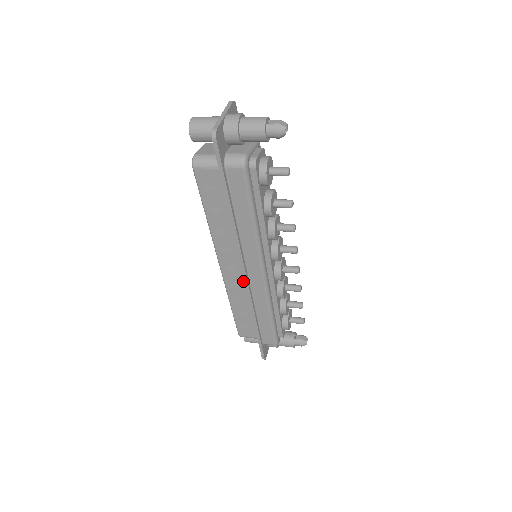
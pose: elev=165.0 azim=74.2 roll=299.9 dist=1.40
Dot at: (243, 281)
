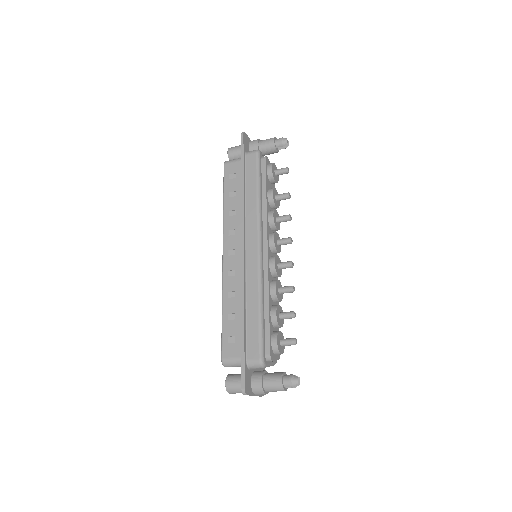
Dot at: (240, 267)
